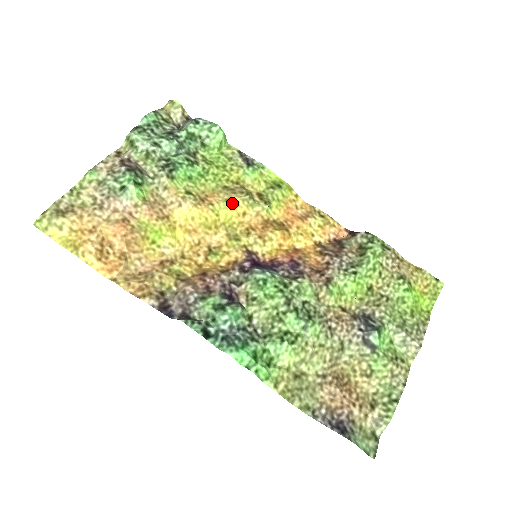
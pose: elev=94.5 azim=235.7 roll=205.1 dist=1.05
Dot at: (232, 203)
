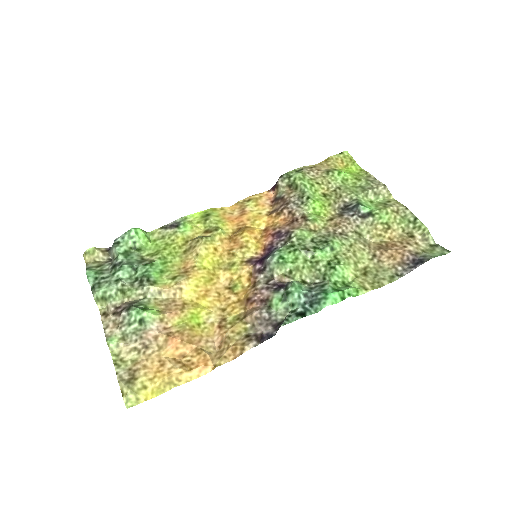
Dot at: (202, 252)
